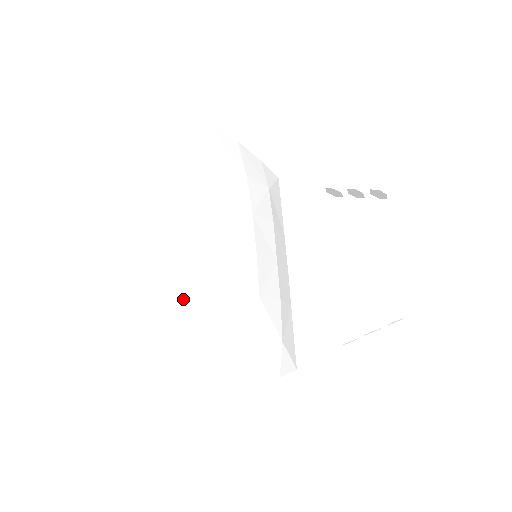
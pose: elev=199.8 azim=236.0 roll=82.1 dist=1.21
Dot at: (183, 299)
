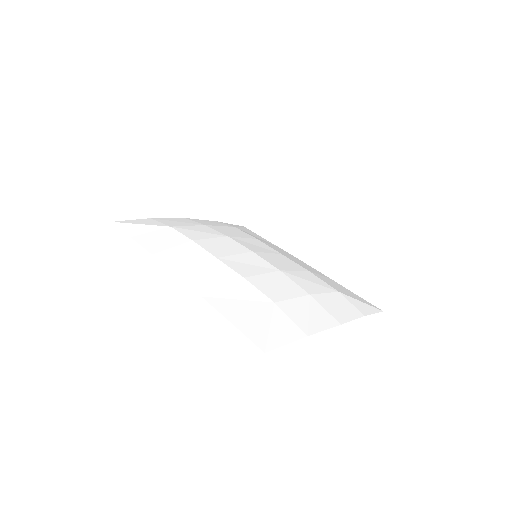
Dot at: (209, 299)
